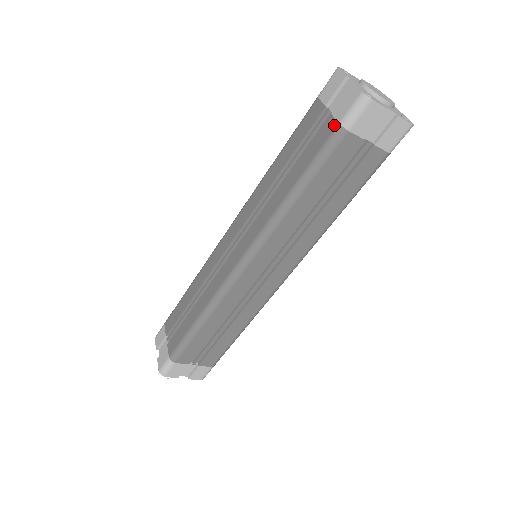
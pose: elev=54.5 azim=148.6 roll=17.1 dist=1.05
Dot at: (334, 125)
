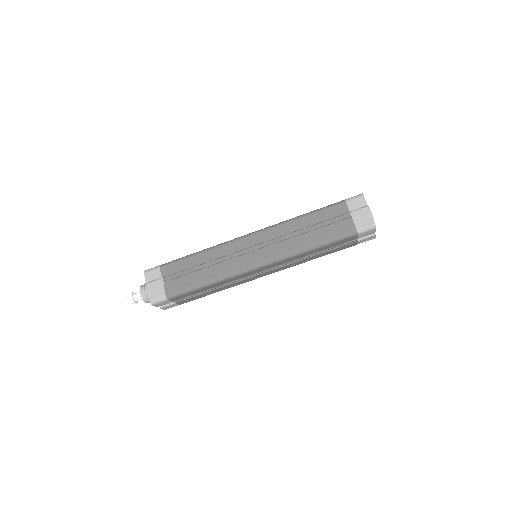
Dot at: (353, 228)
